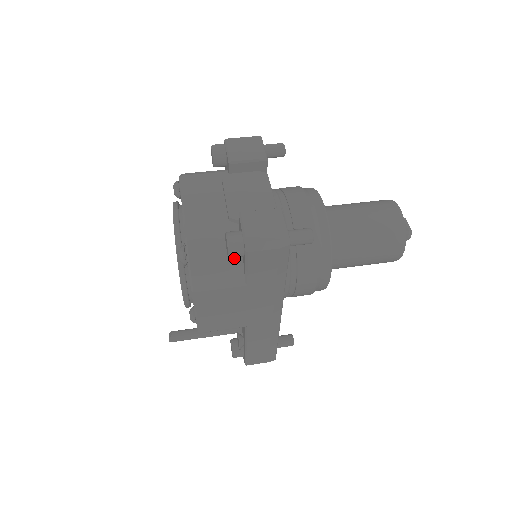
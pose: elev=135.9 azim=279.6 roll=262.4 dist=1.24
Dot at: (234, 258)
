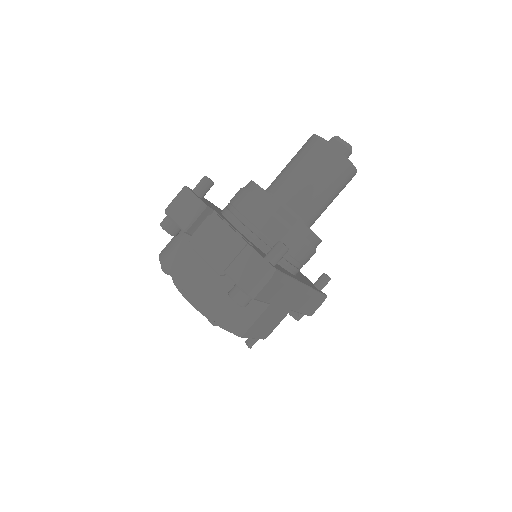
Dot at: occluded
